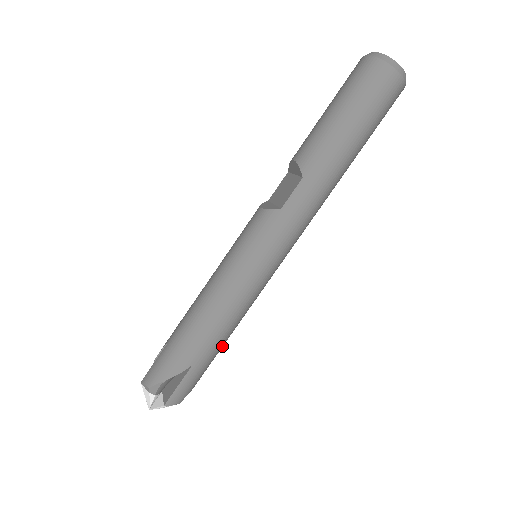
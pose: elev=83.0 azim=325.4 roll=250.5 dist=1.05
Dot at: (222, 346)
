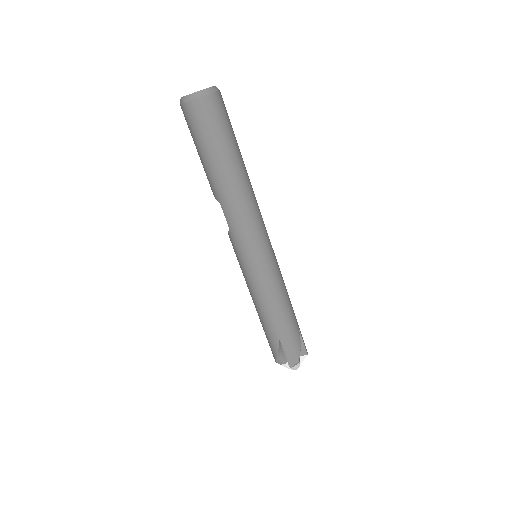
Dot at: (289, 317)
